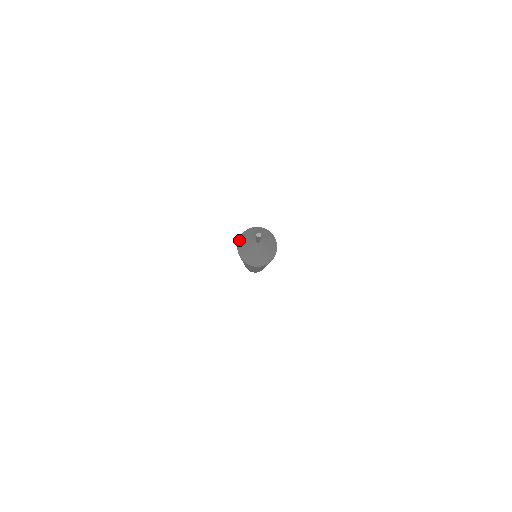
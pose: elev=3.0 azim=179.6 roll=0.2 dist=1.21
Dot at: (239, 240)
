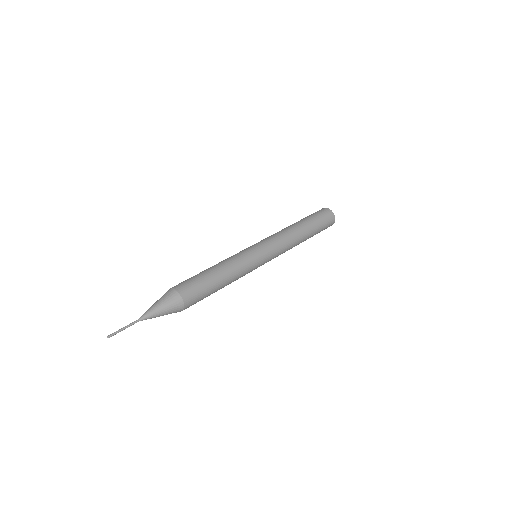
Dot at: (167, 291)
